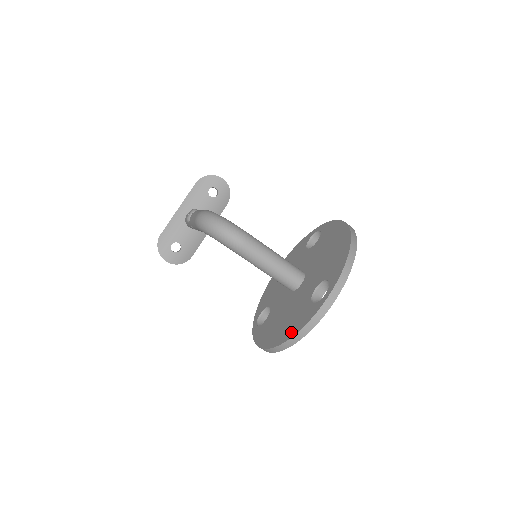
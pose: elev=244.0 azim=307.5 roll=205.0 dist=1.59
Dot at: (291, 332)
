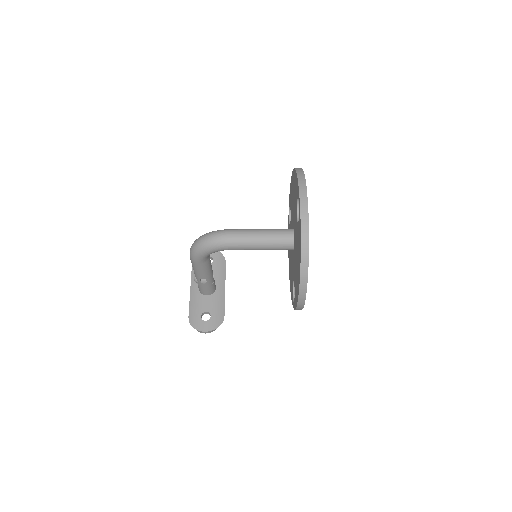
Dot at: (299, 252)
